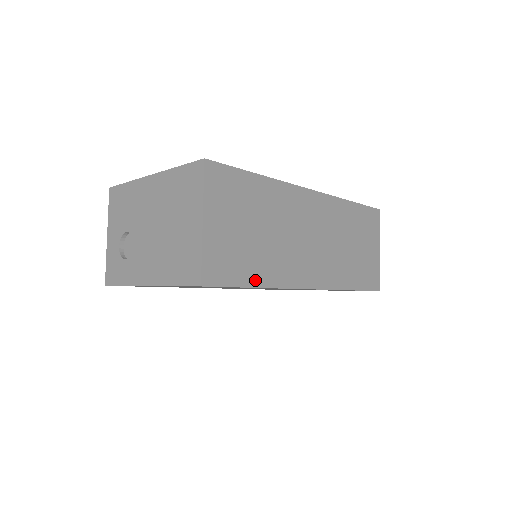
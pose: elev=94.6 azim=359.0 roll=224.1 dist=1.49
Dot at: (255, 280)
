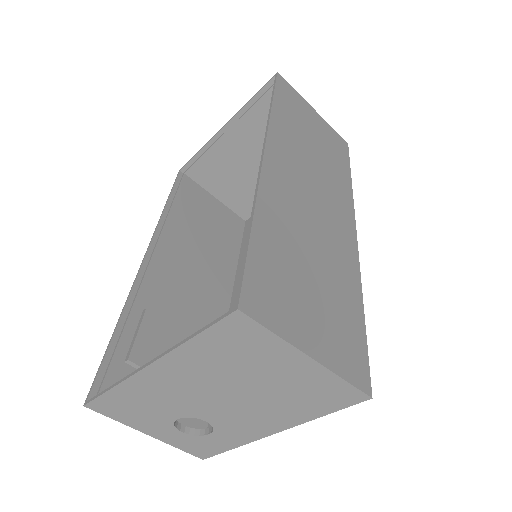
Dot at: (358, 309)
